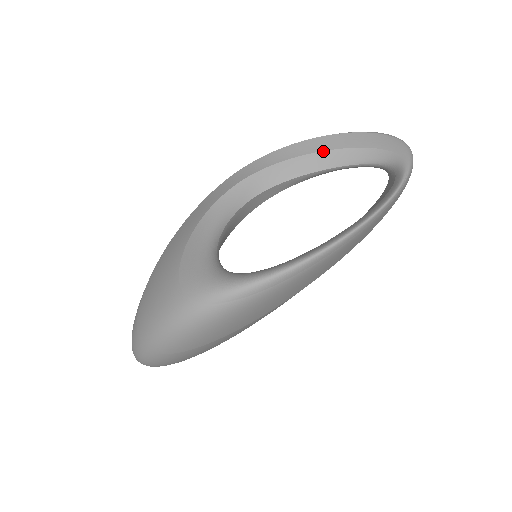
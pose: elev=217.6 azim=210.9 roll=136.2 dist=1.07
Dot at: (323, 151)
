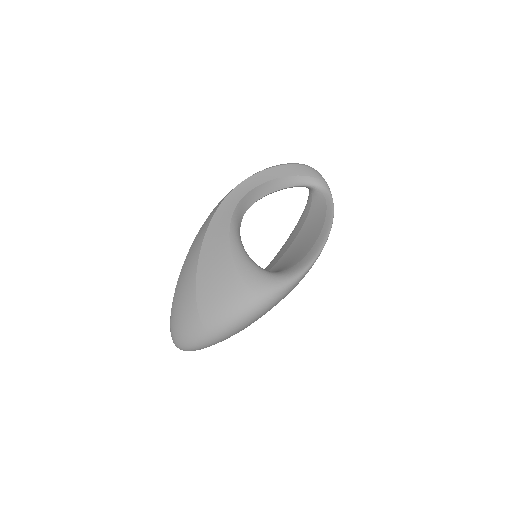
Dot at: (276, 179)
